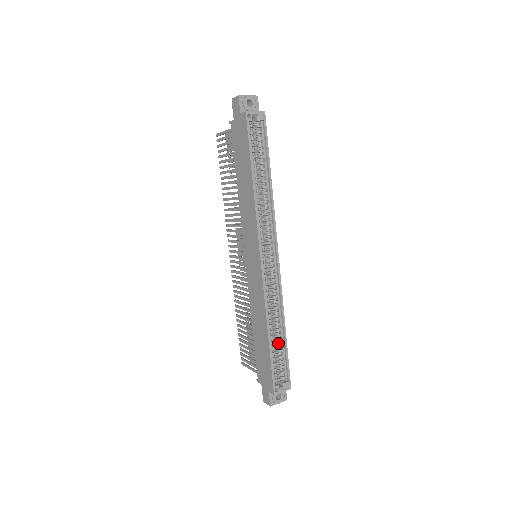
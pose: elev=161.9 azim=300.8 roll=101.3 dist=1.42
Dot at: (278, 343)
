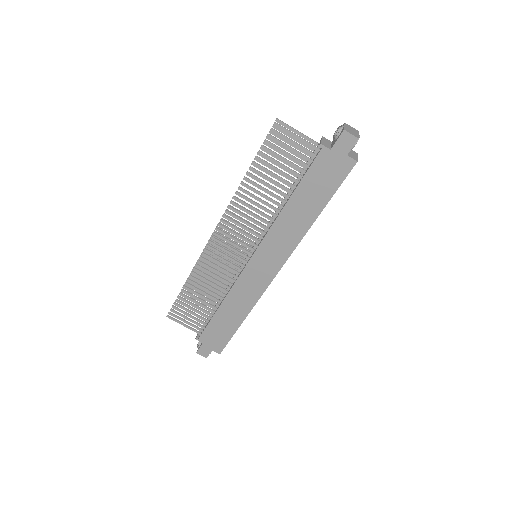
Dot at: occluded
